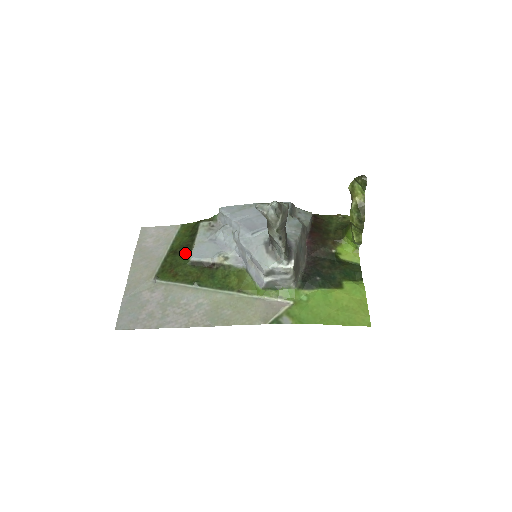
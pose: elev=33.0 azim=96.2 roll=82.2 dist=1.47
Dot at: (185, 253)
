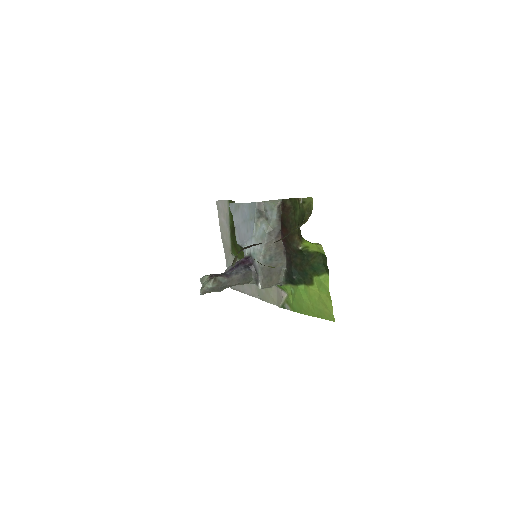
Dot at: occluded
